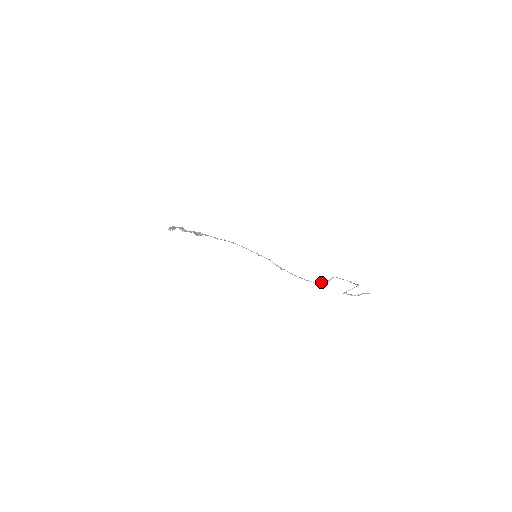
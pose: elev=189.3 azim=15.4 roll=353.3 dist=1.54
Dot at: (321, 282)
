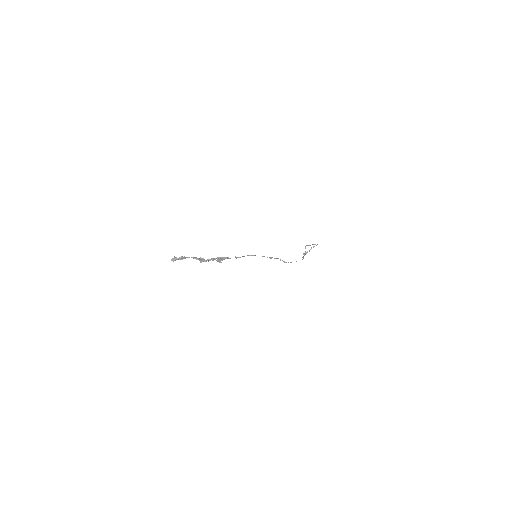
Dot at: (303, 257)
